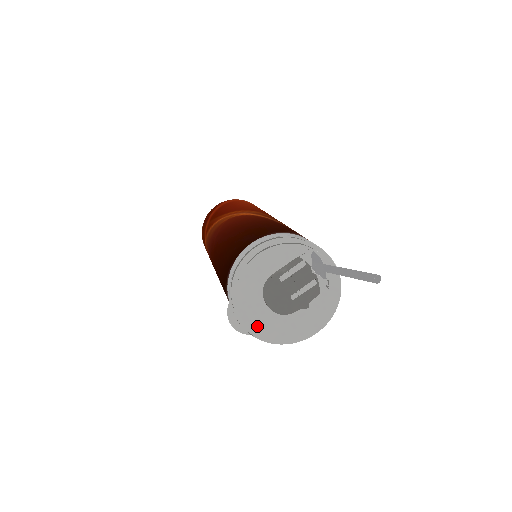
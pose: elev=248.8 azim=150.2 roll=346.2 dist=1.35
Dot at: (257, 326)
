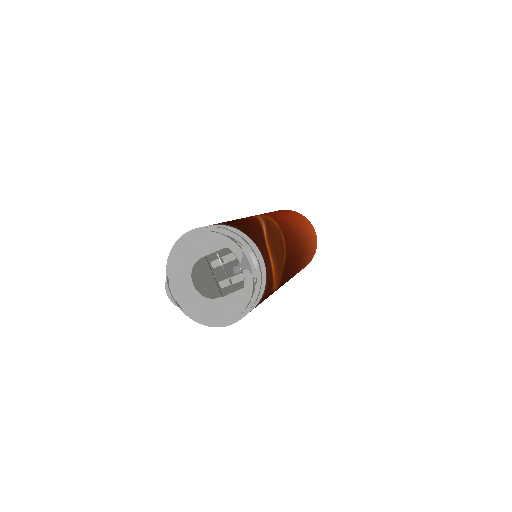
Dot at: (185, 301)
